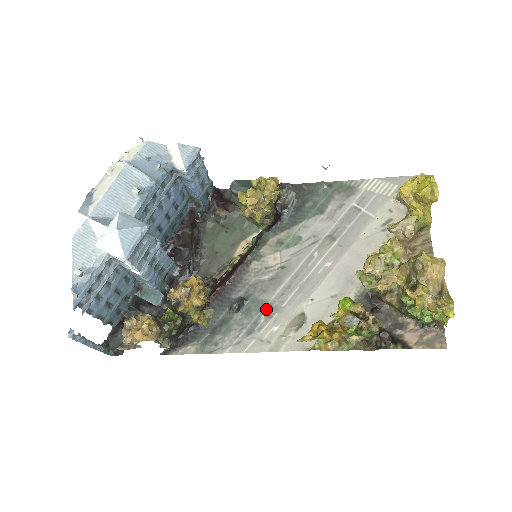
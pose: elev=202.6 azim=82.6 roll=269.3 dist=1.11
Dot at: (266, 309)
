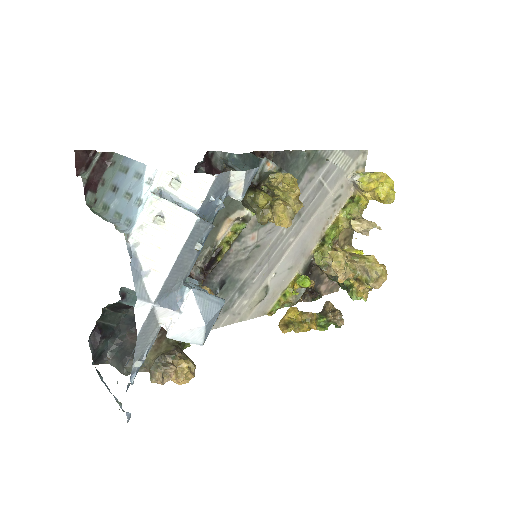
Dot at: (240, 287)
